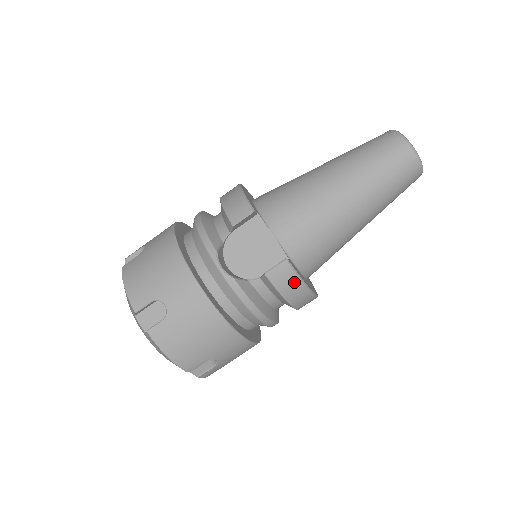
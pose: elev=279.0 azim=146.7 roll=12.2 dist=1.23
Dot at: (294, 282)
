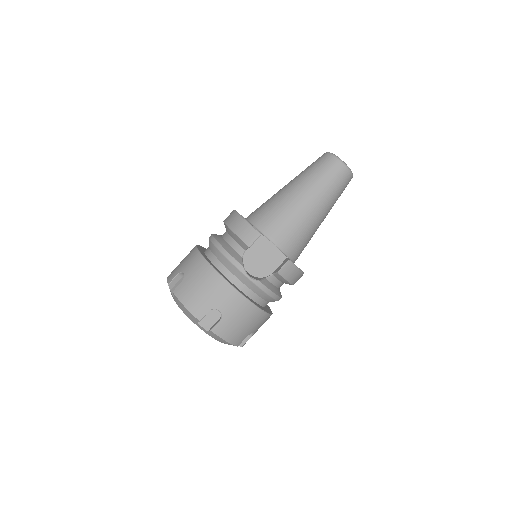
Dot at: (295, 272)
